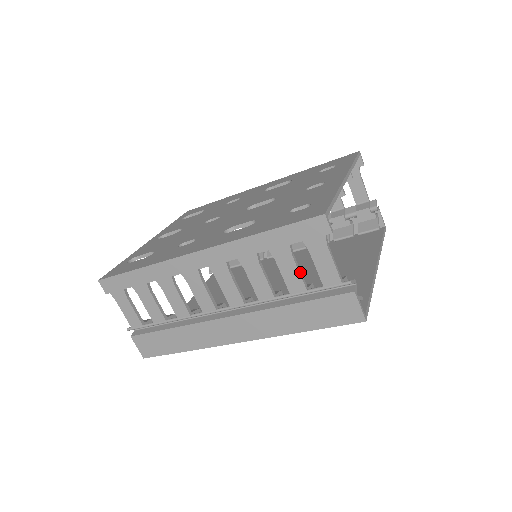
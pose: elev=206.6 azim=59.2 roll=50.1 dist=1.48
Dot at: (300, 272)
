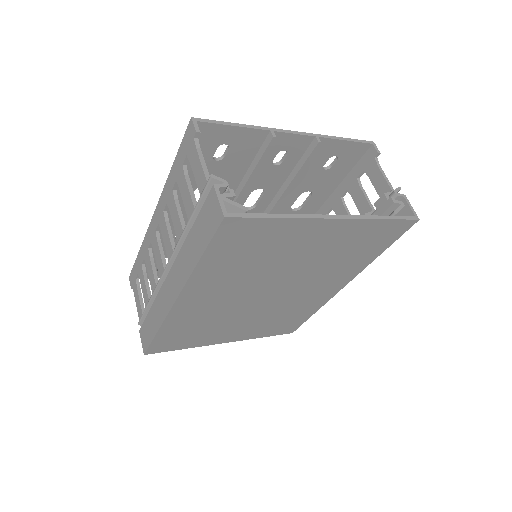
Dot at: (191, 191)
